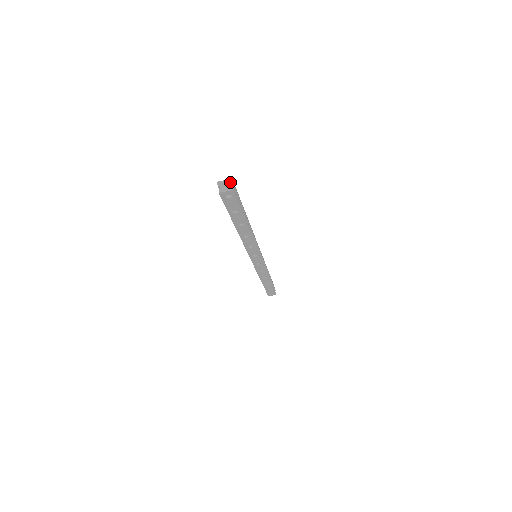
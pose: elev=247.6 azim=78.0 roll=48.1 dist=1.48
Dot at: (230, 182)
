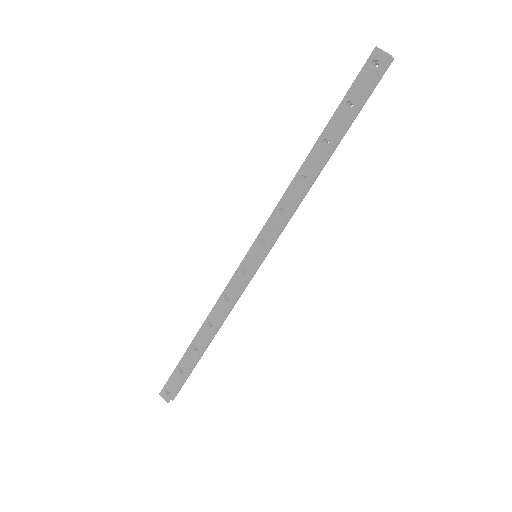
Dot at: (391, 56)
